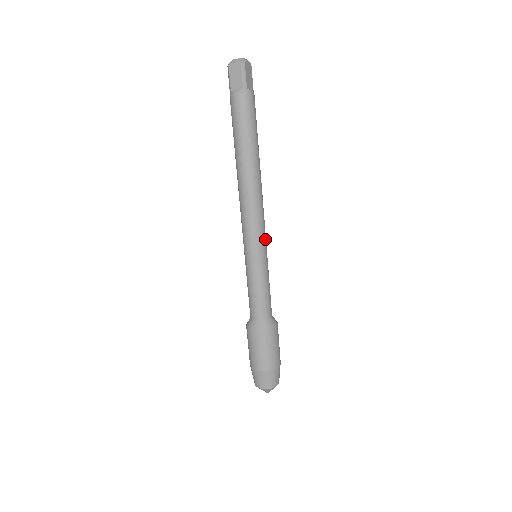
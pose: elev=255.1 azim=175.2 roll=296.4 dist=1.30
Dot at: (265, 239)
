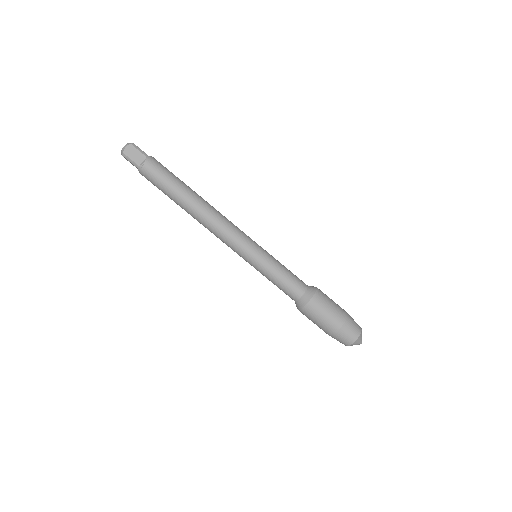
Dot at: (245, 244)
